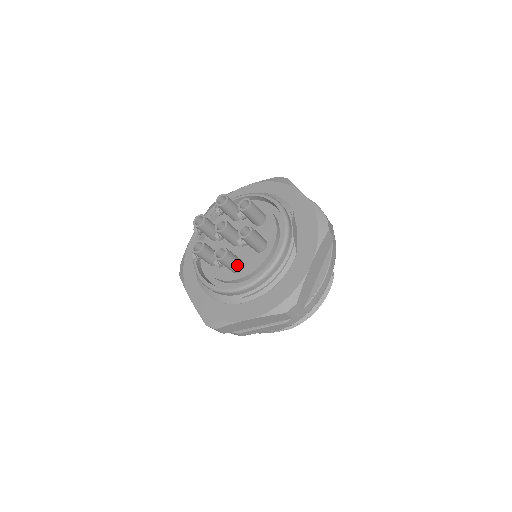
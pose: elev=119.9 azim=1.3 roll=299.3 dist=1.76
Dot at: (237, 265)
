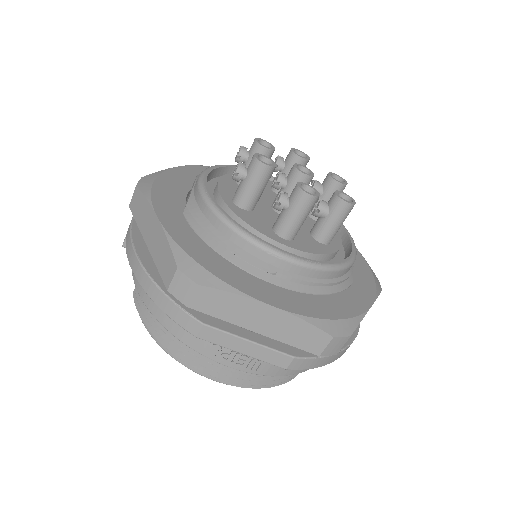
Dot at: (299, 227)
